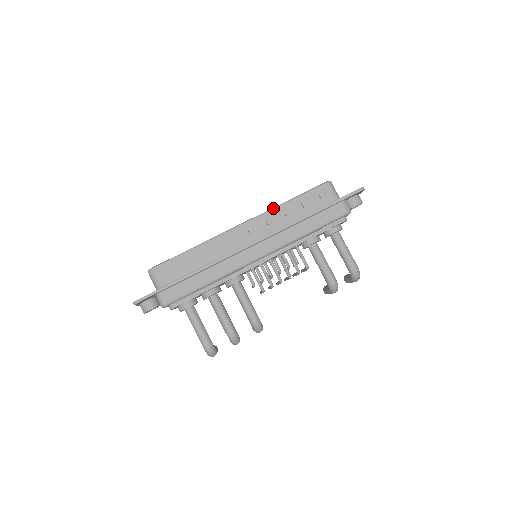
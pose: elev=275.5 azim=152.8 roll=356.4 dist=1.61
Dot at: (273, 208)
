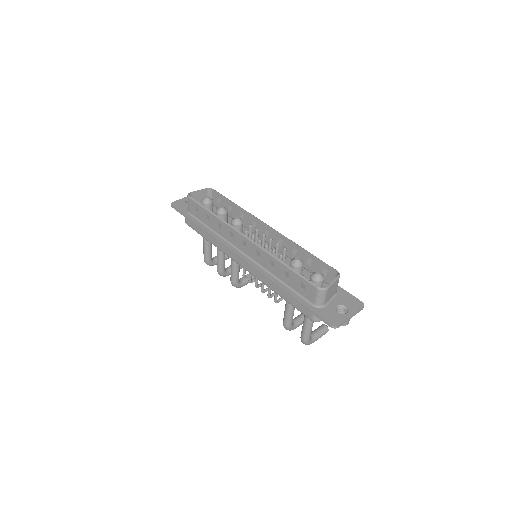
Dot at: (269, 254)
